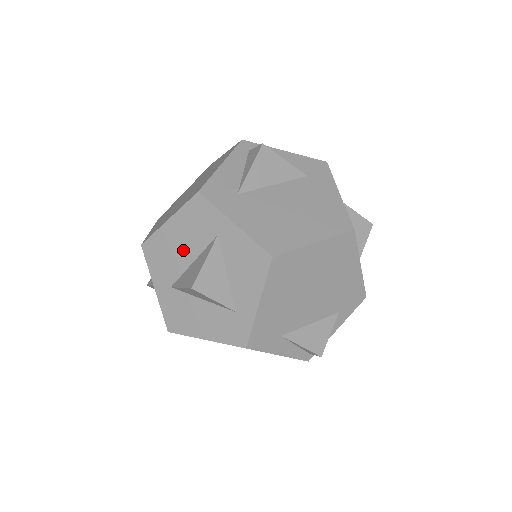
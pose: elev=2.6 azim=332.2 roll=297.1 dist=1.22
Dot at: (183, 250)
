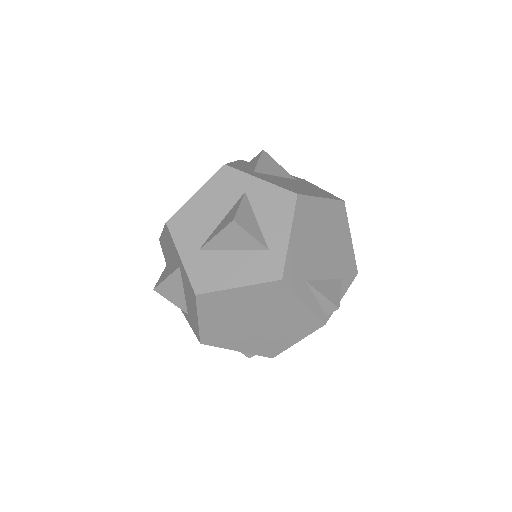
Dot at: (211, 213)
